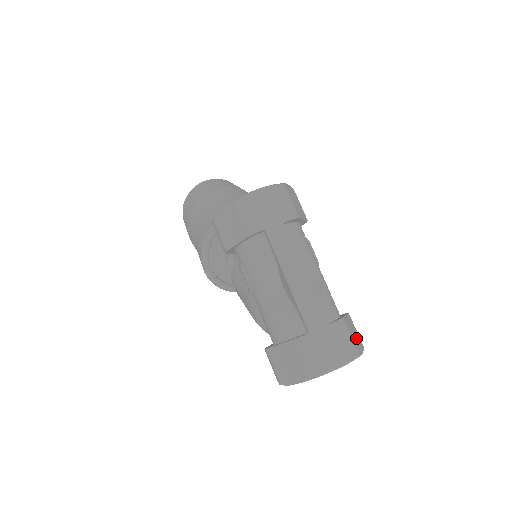
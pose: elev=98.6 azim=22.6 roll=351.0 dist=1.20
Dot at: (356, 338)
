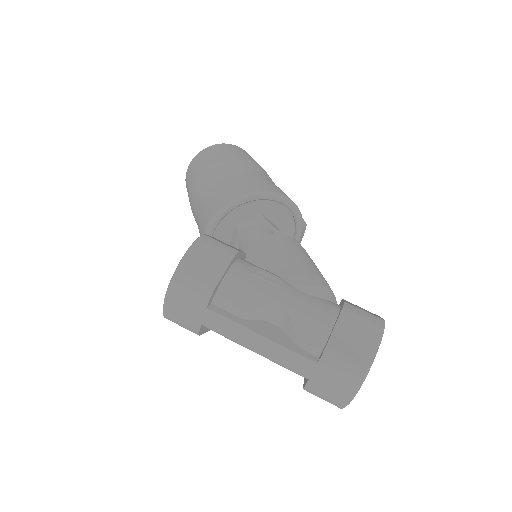
Dot at: (361, 339)
